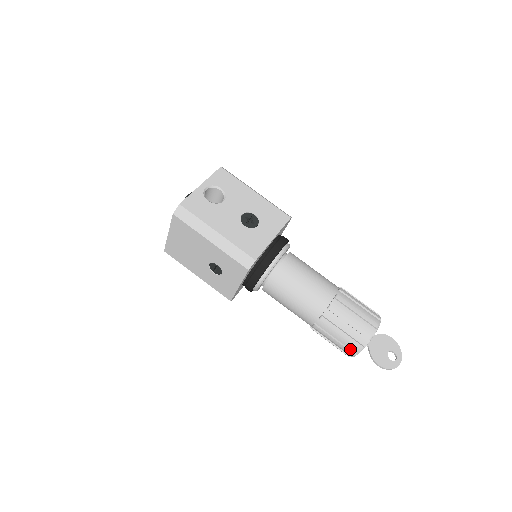
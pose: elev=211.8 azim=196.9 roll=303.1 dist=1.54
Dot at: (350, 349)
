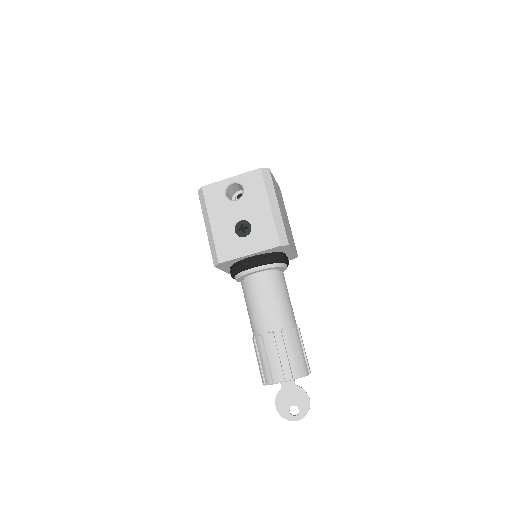
Dot at: occluded
